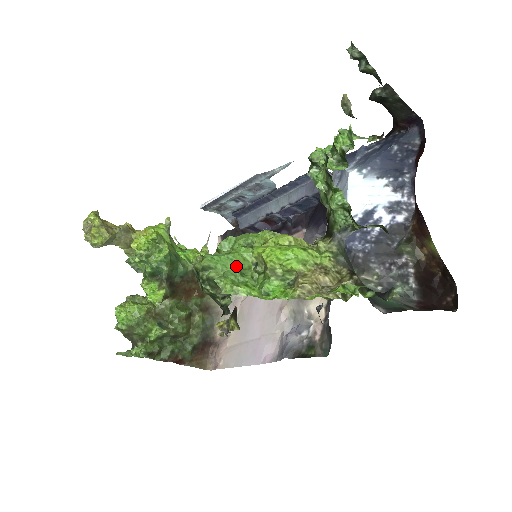
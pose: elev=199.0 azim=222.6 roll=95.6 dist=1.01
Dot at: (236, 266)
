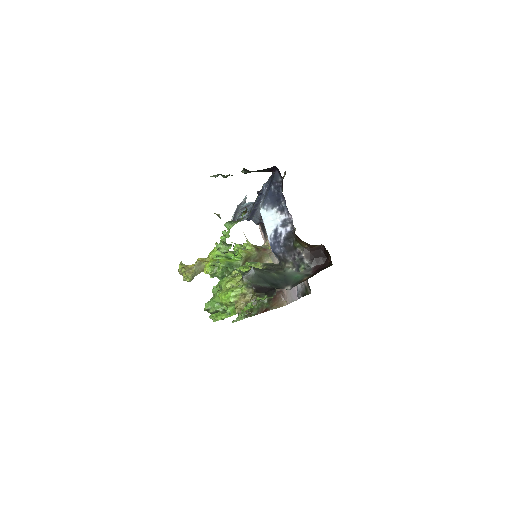
Dot at: (218, 303)
